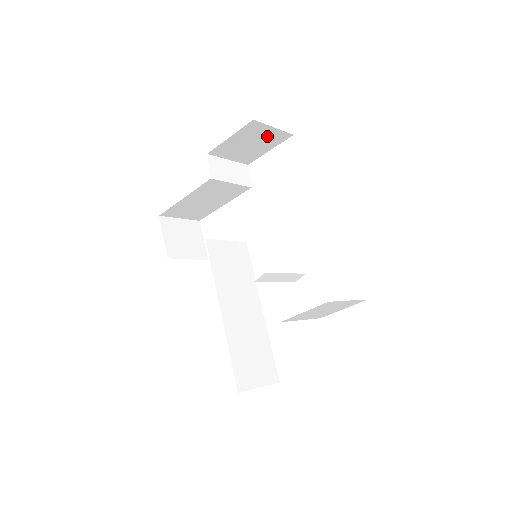
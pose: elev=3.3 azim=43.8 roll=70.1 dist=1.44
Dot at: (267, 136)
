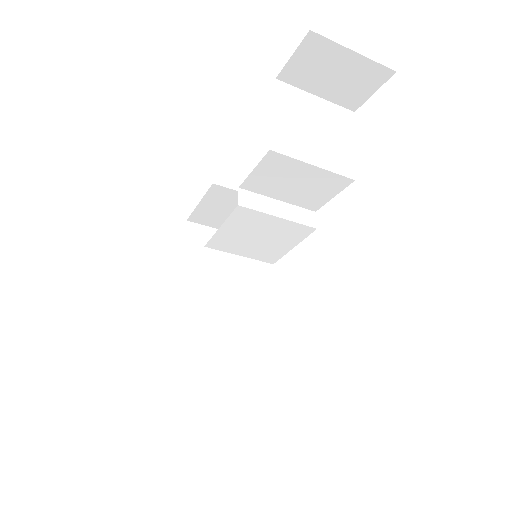
Dot at: occluded
